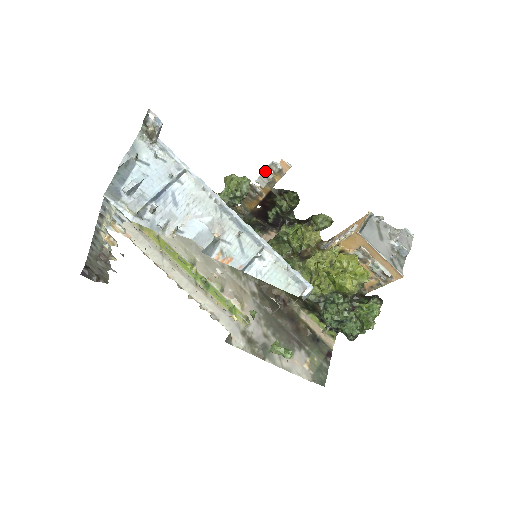
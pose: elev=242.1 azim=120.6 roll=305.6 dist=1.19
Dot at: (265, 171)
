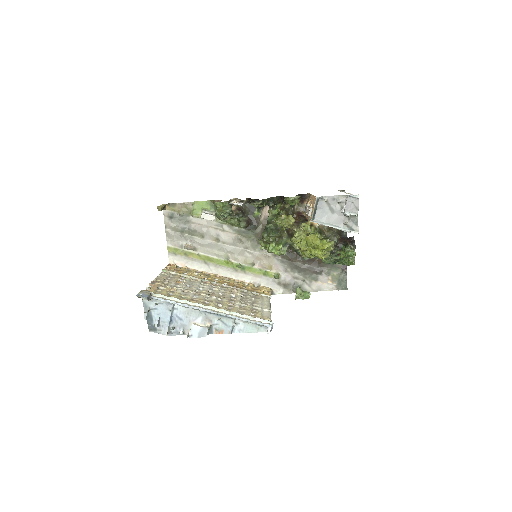
Dot at: occluded
